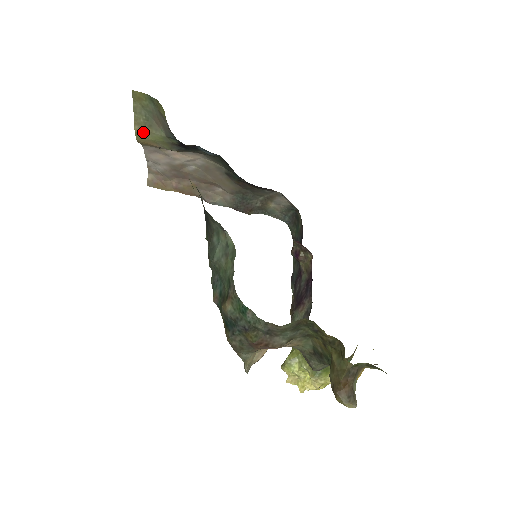
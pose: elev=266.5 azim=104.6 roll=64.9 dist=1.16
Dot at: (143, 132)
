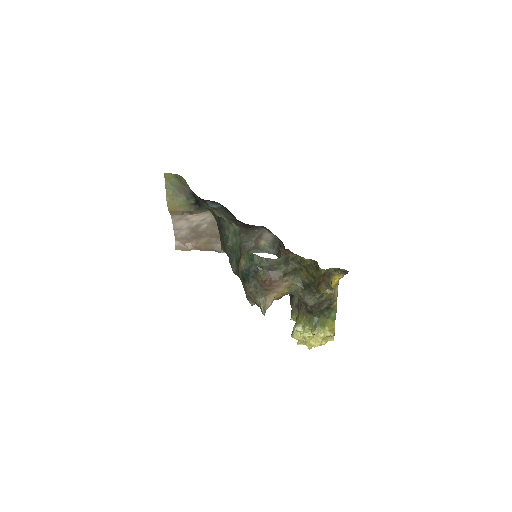
Dot at: (172, 201)
